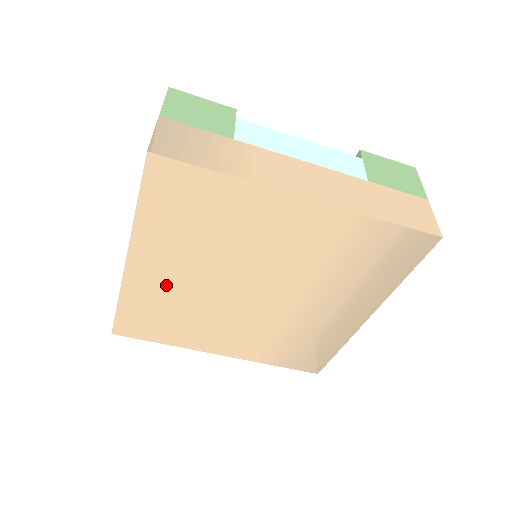
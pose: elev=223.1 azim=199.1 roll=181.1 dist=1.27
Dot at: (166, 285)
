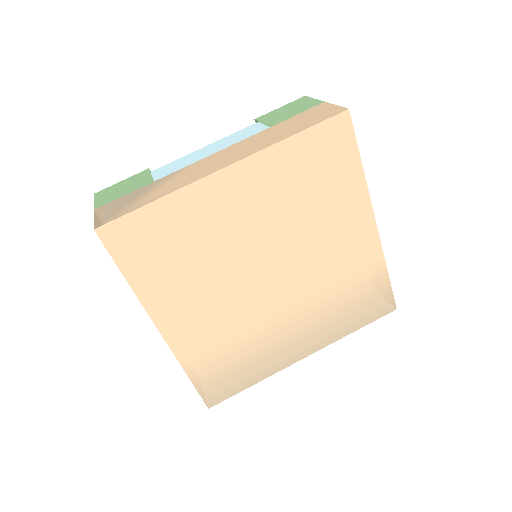
Dot at: (222, 216)
